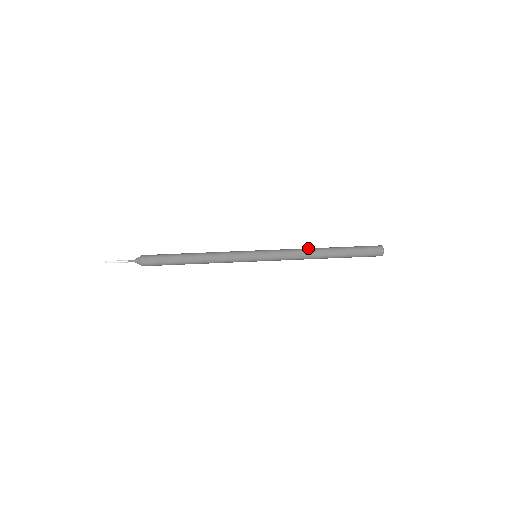
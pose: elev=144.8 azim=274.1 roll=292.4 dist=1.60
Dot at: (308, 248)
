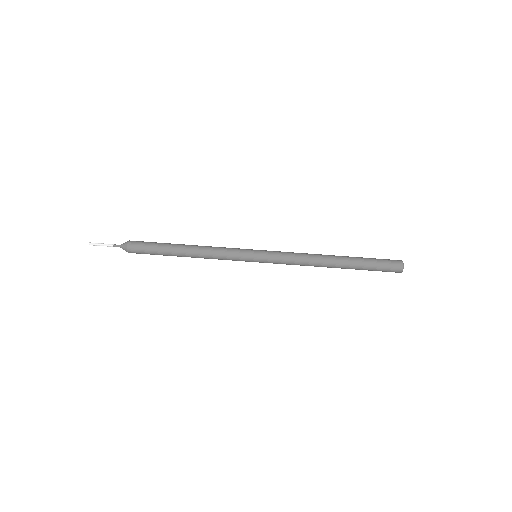
Dot at: (316, 259)
